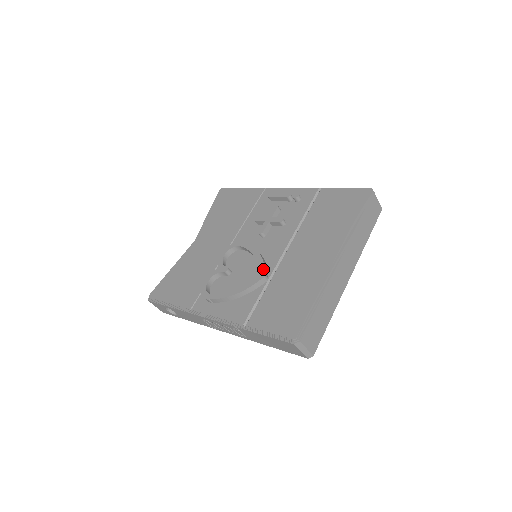
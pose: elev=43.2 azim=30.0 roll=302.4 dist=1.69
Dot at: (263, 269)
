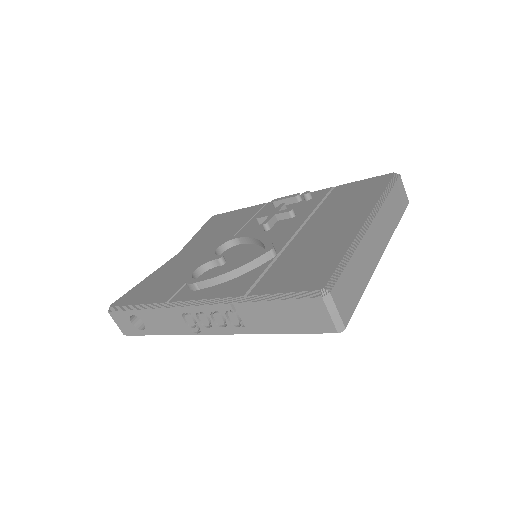
Dot at: (270, 244)
